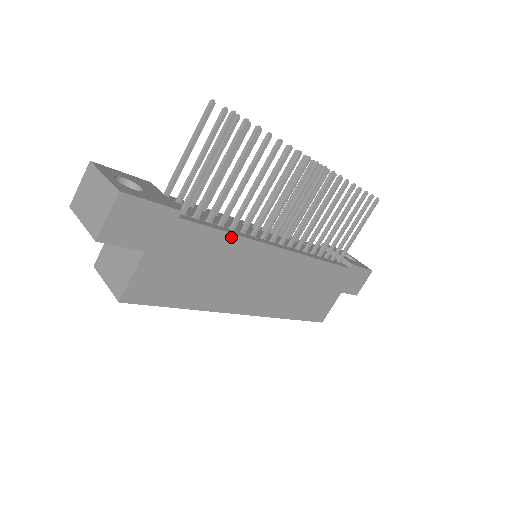
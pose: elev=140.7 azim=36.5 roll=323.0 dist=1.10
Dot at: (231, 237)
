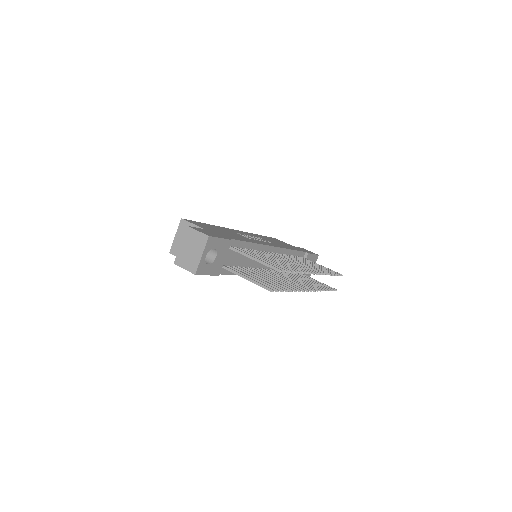
Dot at: occluded
